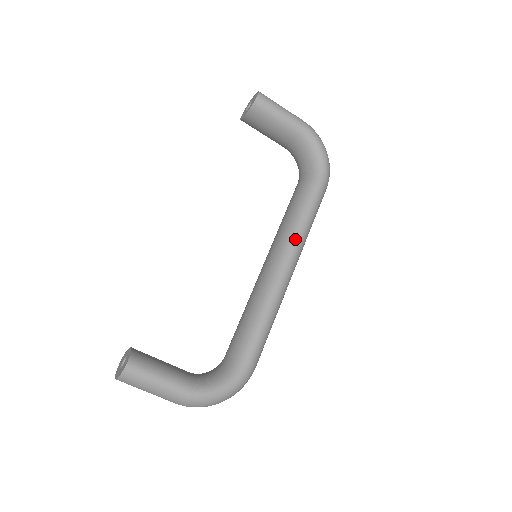
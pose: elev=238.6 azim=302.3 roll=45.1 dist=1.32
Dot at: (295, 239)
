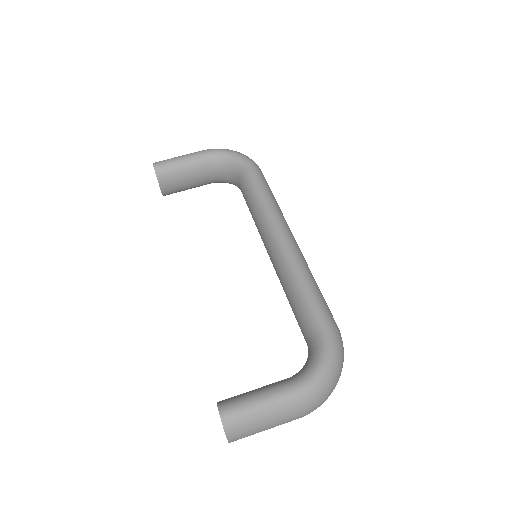
Dot at: (269, 215)
